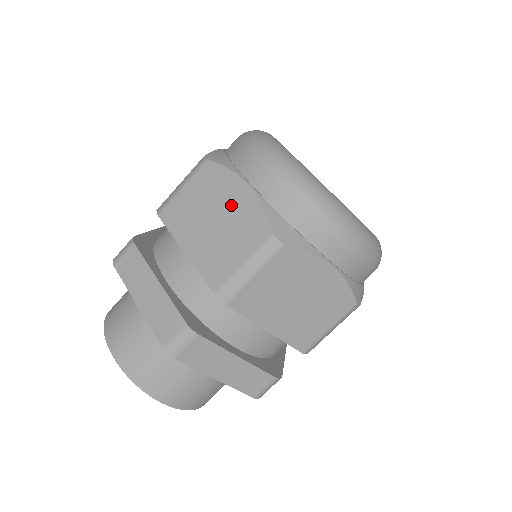
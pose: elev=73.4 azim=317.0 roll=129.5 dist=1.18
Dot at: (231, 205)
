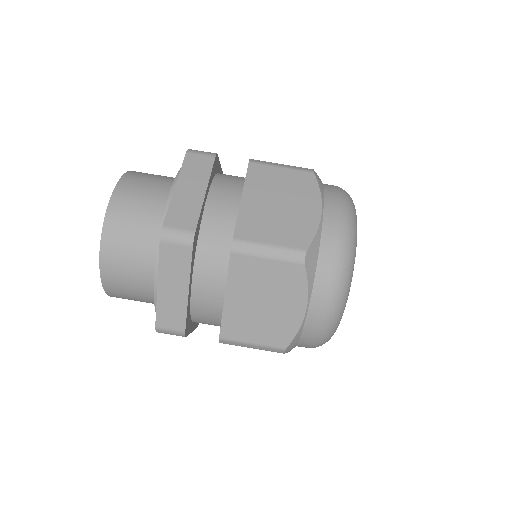
Dot at: (300, 209)
